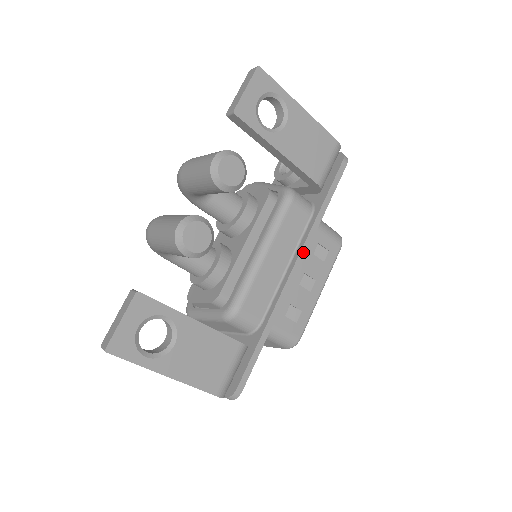
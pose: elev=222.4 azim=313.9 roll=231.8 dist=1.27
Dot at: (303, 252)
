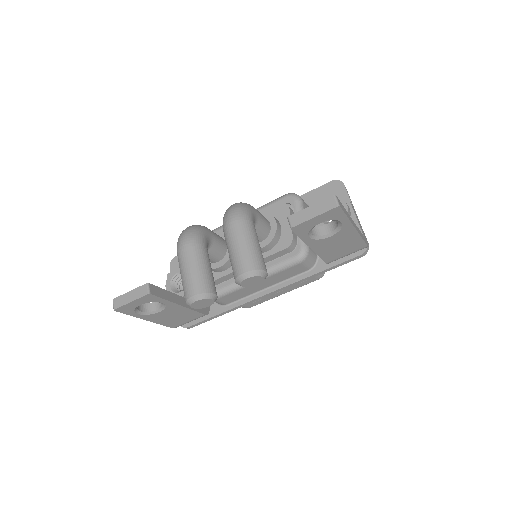
Dot at: (283, 288)
